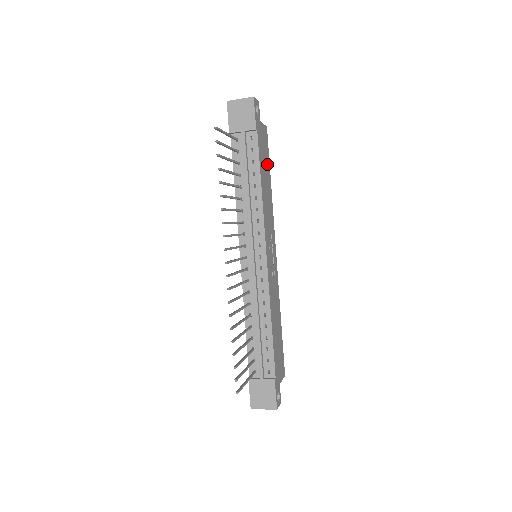
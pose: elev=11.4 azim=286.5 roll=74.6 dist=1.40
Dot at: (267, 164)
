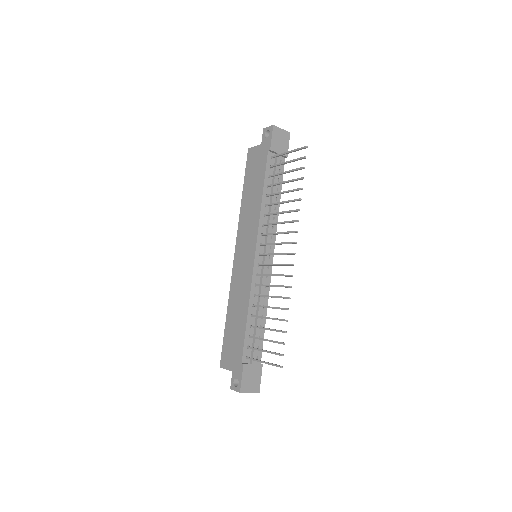
Dot at: occluded
